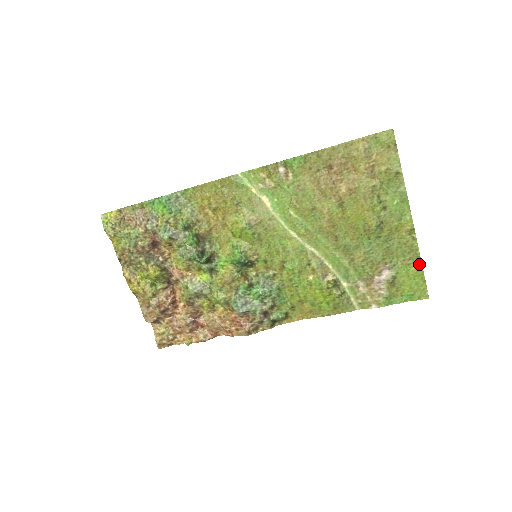
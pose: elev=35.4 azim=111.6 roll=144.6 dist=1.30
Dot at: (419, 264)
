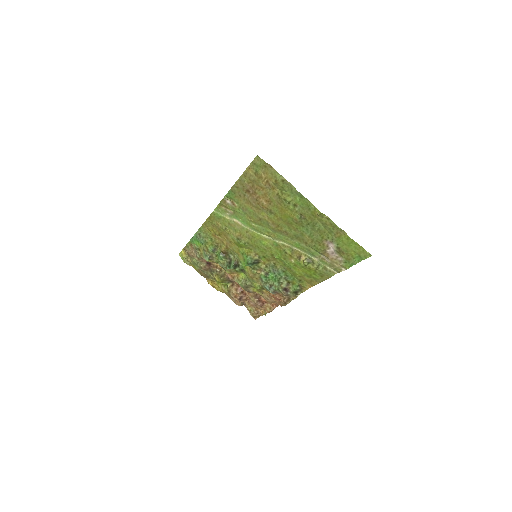
Dot at: (345, 235)
